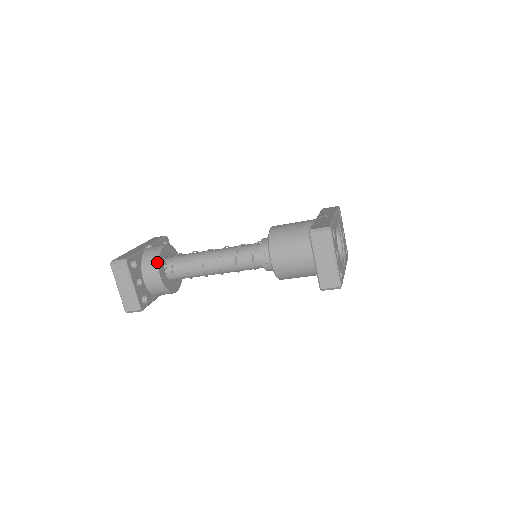
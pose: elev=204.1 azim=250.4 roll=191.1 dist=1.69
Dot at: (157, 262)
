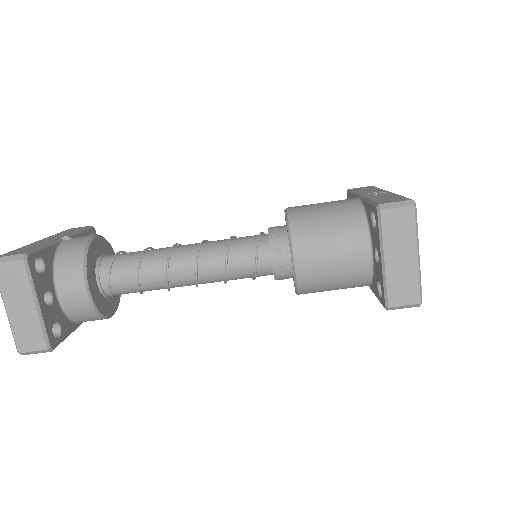
Dot at: (84, 263)
